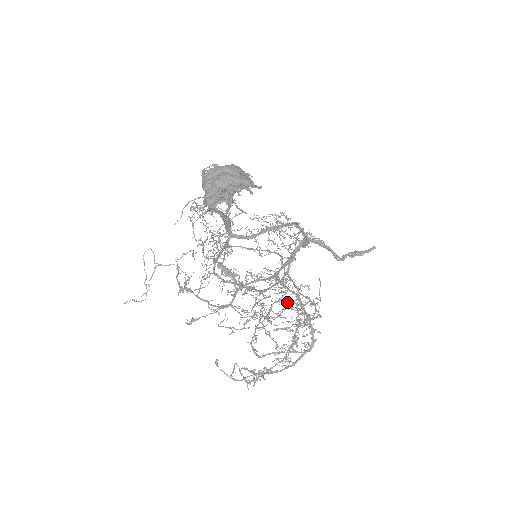
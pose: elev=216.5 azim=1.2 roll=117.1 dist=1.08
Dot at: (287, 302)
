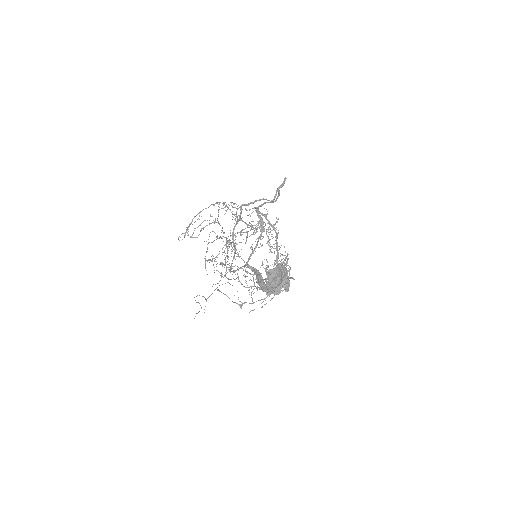
Dot at: occluded
